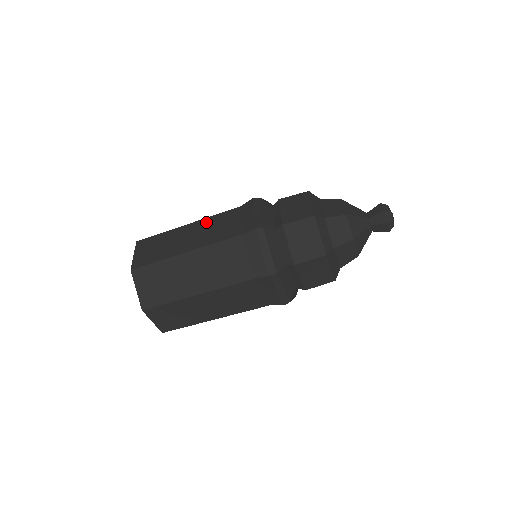
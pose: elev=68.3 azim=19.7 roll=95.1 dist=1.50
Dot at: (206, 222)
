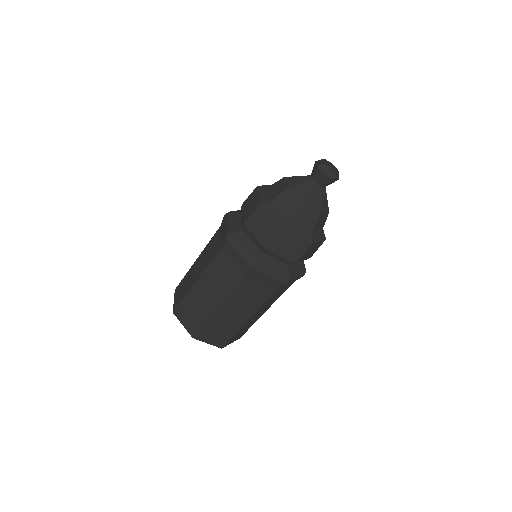
Dot at: occluded
